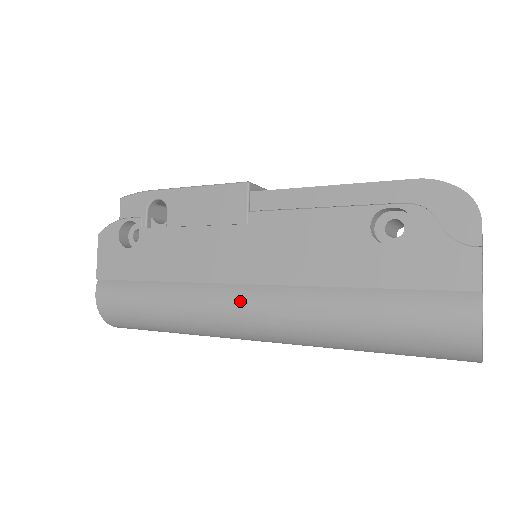
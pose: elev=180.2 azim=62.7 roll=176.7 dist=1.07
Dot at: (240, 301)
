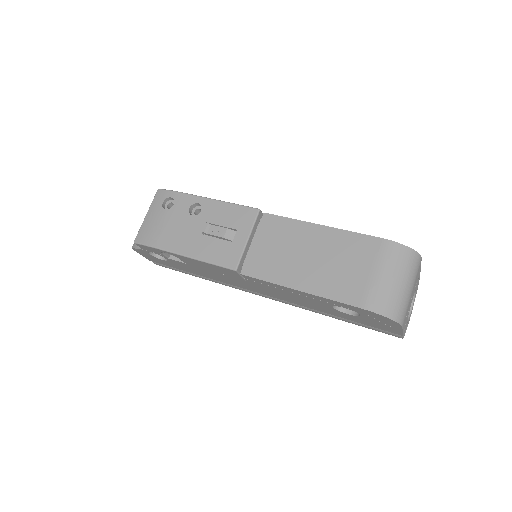
Dot at: (259, 295)
